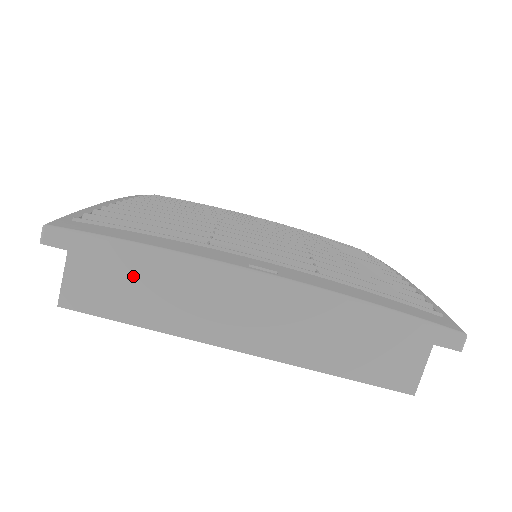
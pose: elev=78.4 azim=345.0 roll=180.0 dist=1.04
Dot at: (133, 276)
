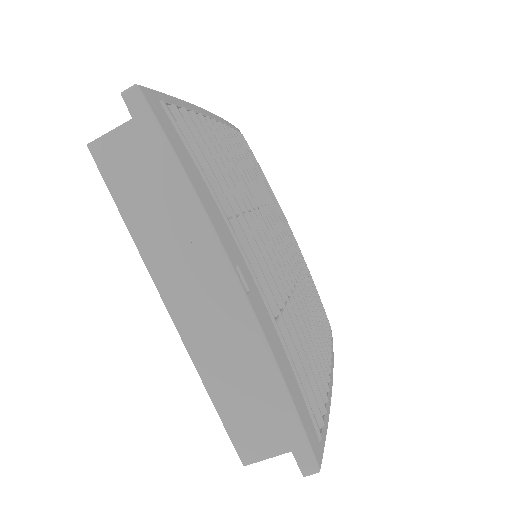
Dot at: (156, 183)
